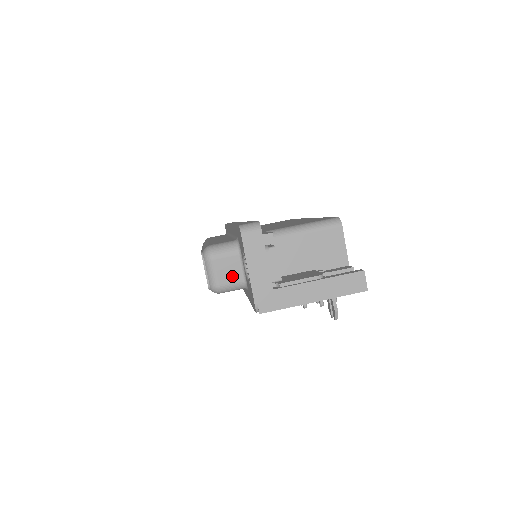
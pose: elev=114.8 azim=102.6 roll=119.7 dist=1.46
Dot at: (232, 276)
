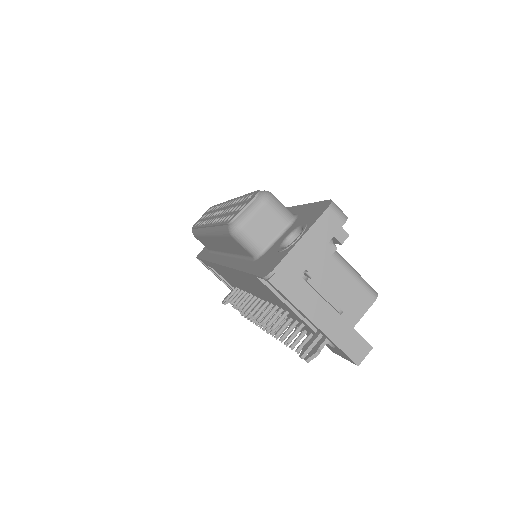
Dot at: (261, 234)
